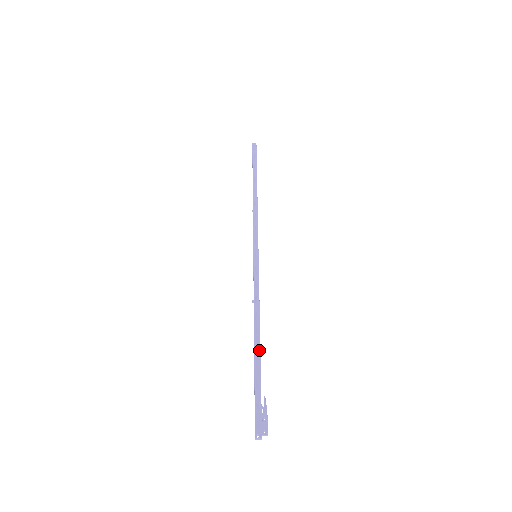
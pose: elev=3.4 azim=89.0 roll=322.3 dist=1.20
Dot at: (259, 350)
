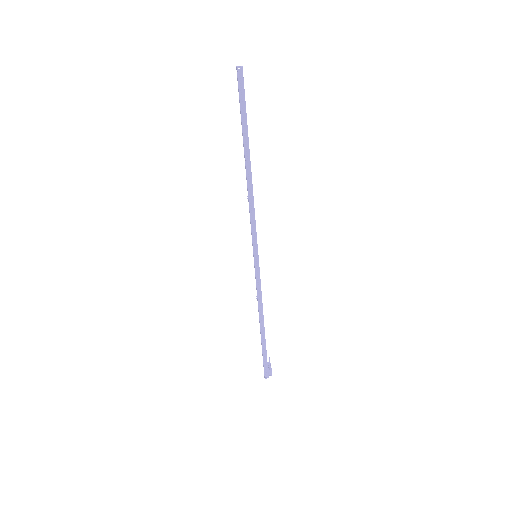
Dot at: (264, 334)
